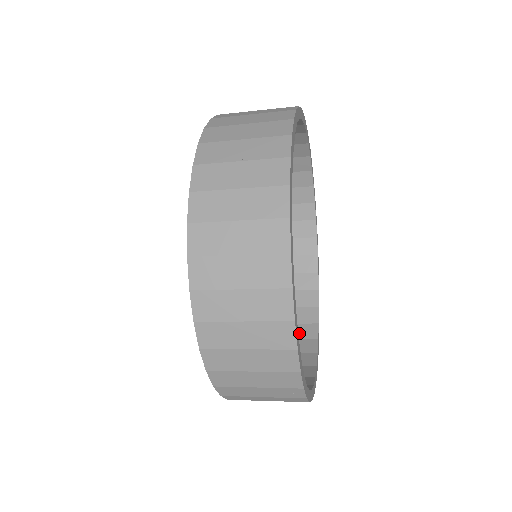
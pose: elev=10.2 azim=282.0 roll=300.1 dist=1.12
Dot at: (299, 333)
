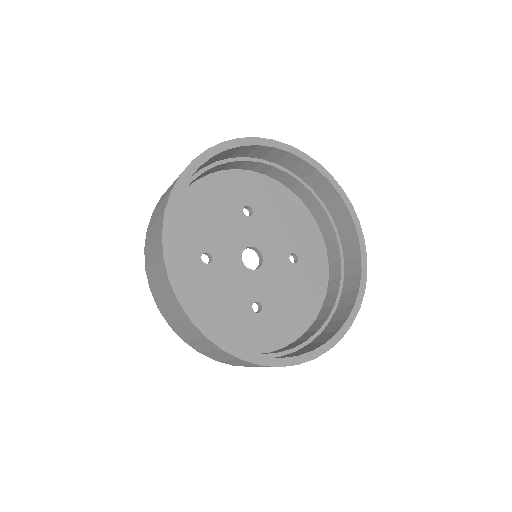
Dot at: (330, 328)
